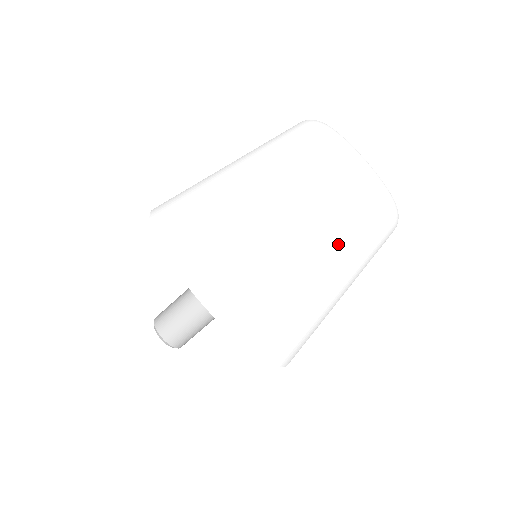
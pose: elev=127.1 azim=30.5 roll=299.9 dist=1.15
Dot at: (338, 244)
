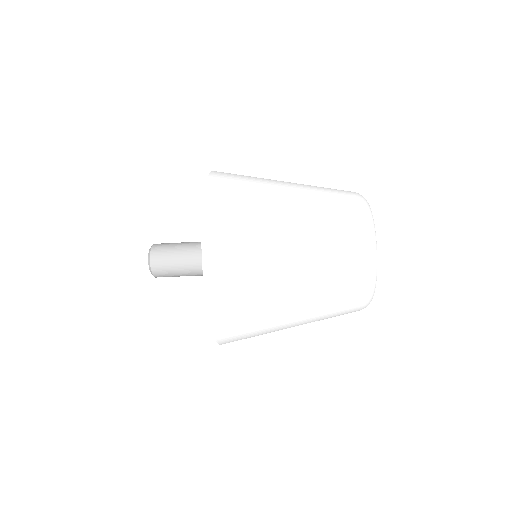
Dot at: (318, 316)
